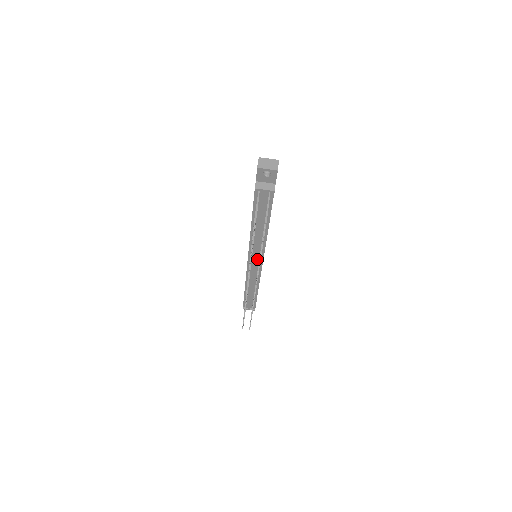
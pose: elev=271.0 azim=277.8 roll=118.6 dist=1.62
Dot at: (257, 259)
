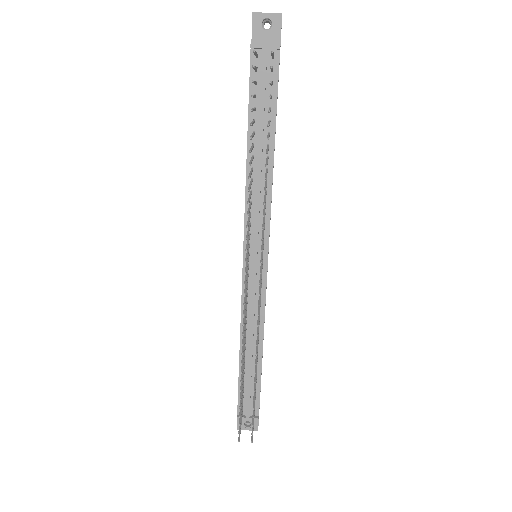
Dot at: (258, 250)
